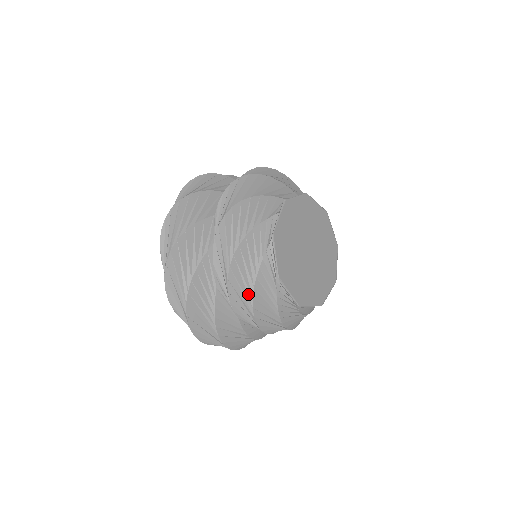
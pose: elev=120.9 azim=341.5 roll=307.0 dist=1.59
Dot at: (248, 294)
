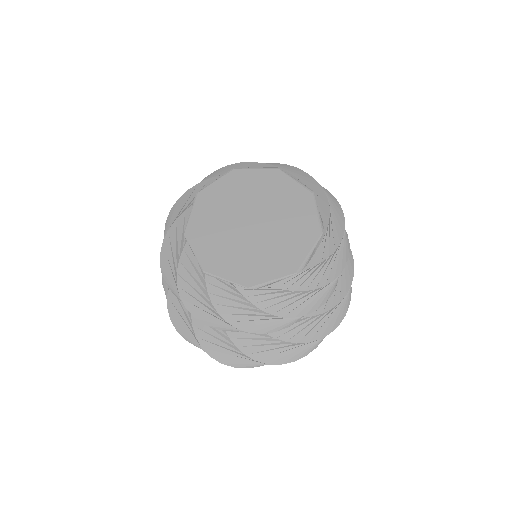
Dot at: (207, 302)
